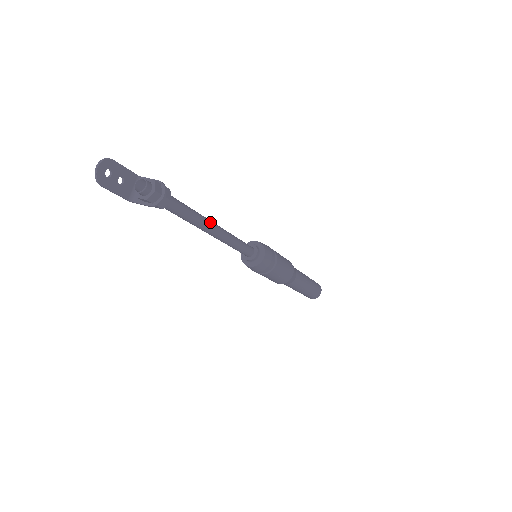
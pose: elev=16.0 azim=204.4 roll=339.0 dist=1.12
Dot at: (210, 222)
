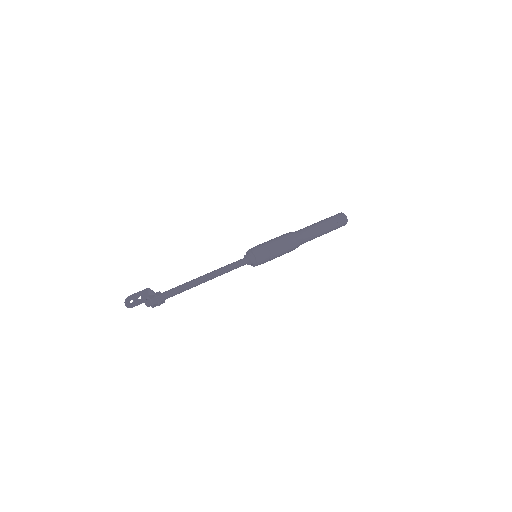
Dot at: (200, 280)
